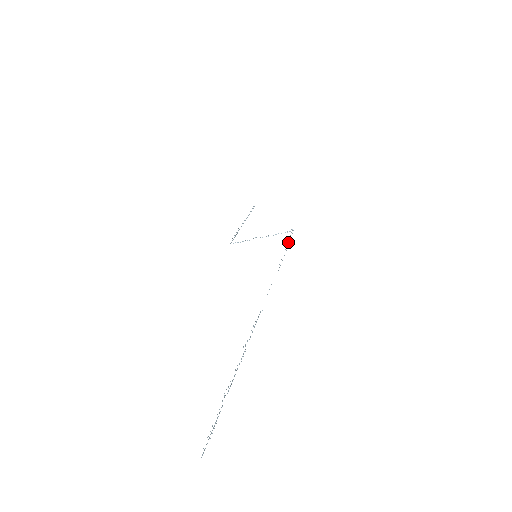
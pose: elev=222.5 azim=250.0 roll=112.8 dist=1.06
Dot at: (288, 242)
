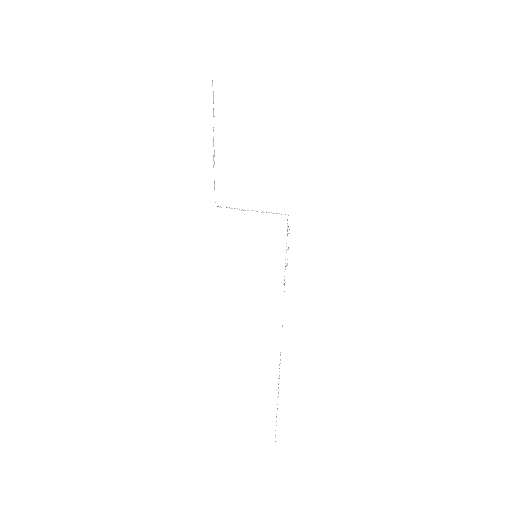
Dot at: occluded
